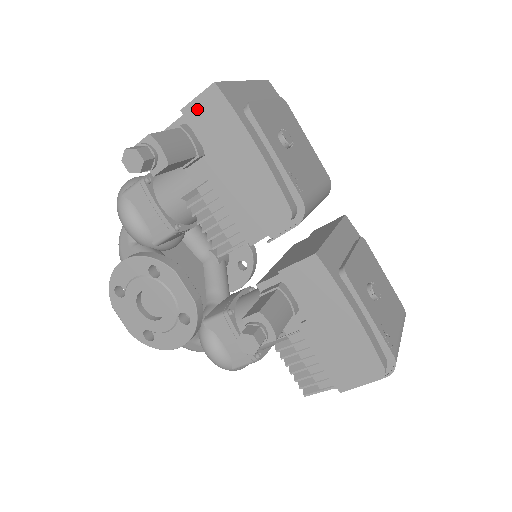
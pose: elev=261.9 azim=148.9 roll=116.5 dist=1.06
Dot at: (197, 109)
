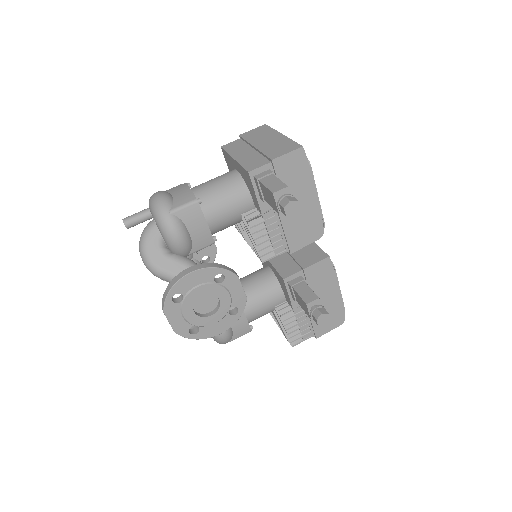
Dot at: (285, 161)
